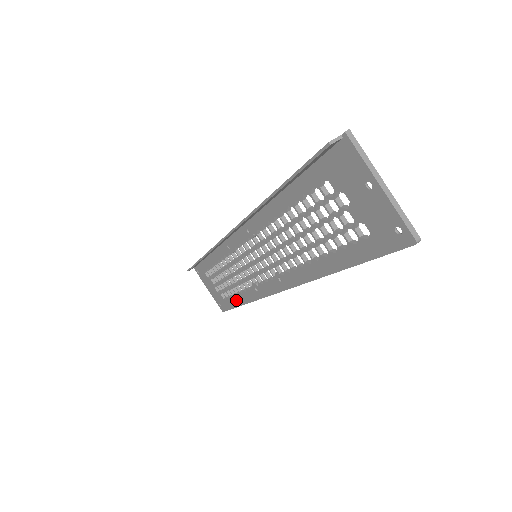
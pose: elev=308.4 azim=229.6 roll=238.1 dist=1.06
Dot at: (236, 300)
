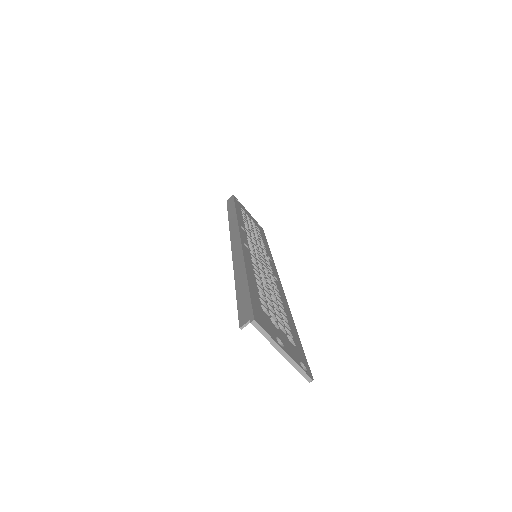
Dot at: occluded
